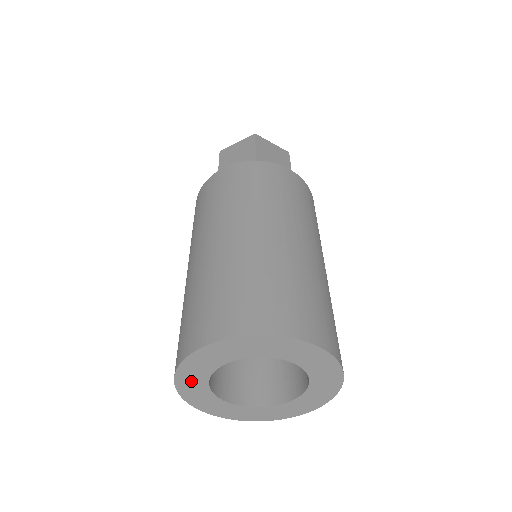
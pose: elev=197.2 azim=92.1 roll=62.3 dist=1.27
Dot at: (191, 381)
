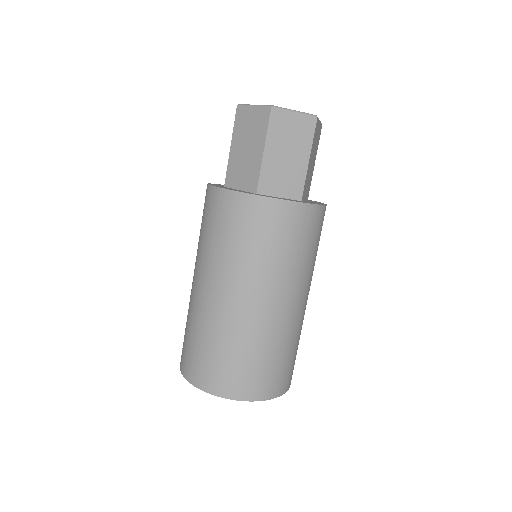
Dot at: occluded
